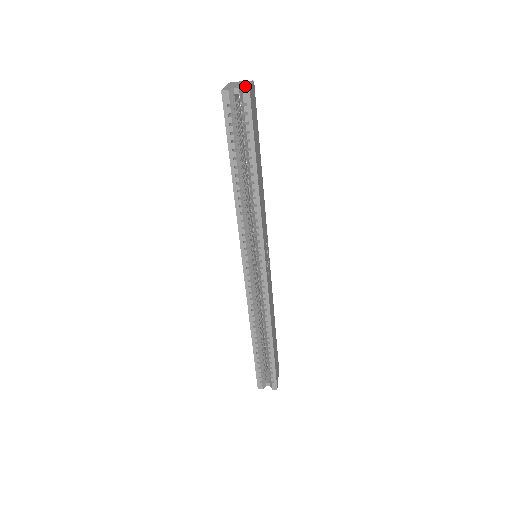
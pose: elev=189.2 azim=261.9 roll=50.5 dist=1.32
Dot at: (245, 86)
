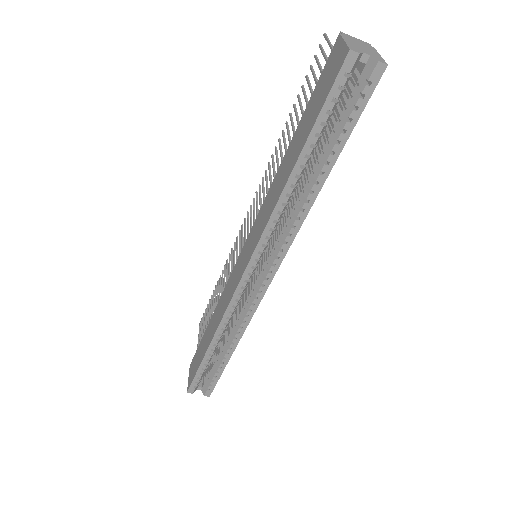
Dot at: (376, 55)
